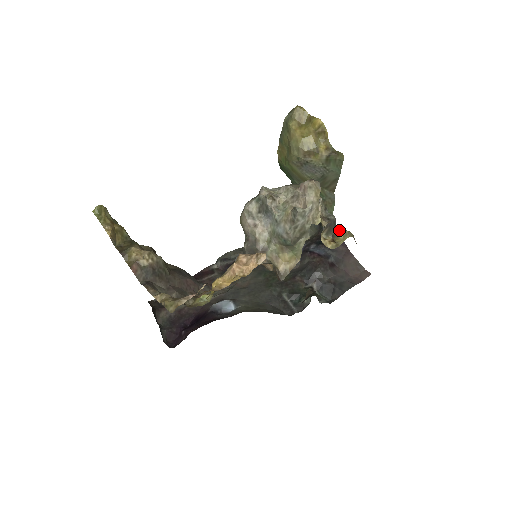
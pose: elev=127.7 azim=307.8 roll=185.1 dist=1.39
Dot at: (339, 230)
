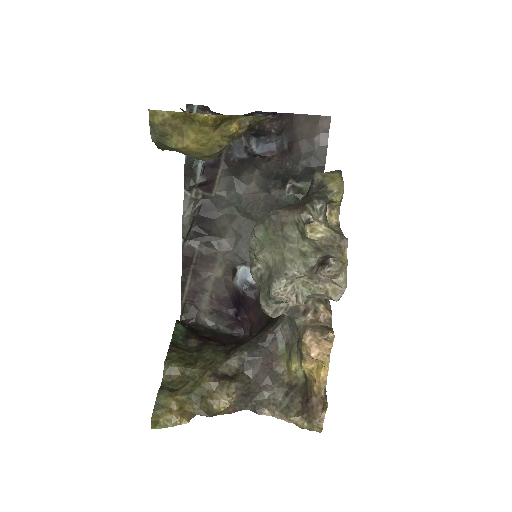
Dot at: (331, 197)
